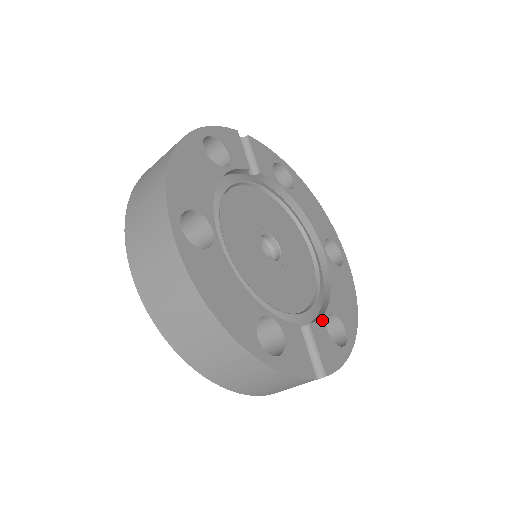
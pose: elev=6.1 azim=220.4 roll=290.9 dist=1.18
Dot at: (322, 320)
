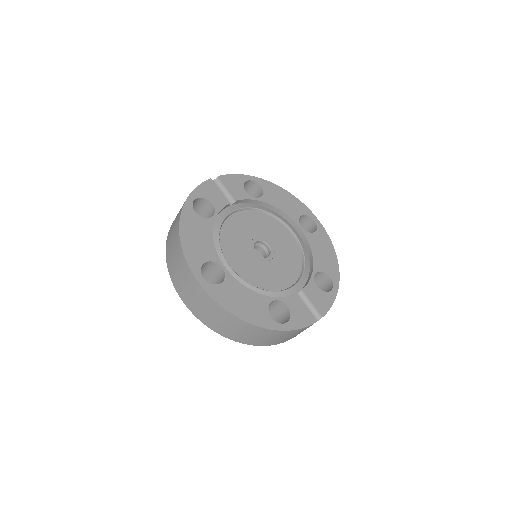
Dot at: (311, 281)
